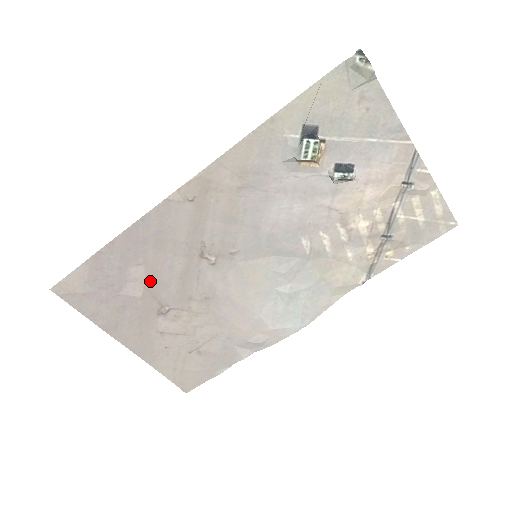
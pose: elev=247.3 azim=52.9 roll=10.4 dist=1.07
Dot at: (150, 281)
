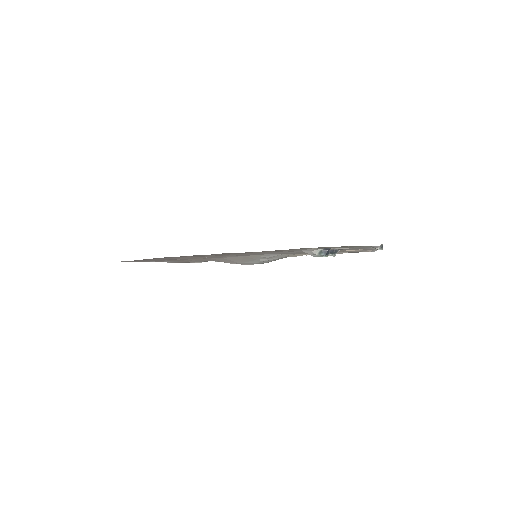
Dot at: occluded
